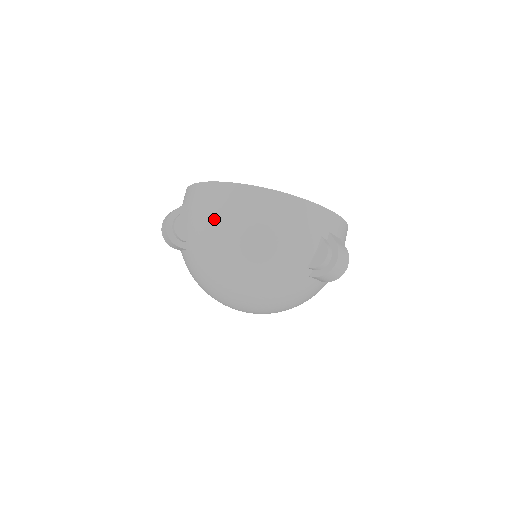
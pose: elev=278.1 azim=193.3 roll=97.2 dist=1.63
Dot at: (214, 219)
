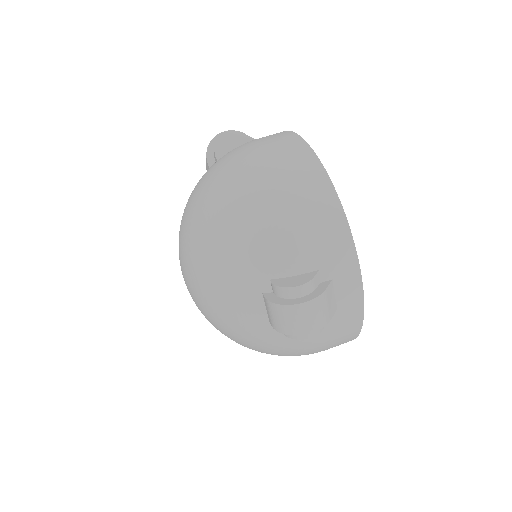
Dot at: (253, 150)
